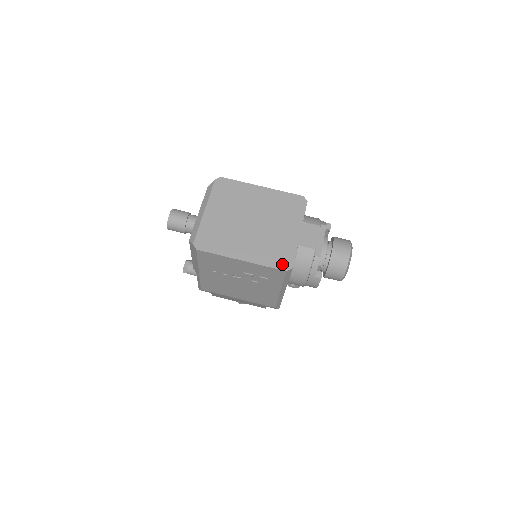
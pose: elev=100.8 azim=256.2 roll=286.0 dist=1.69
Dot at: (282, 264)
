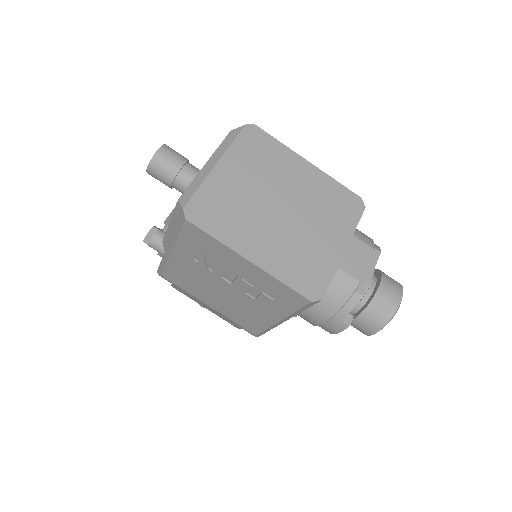
Dot at: (308, 288)
